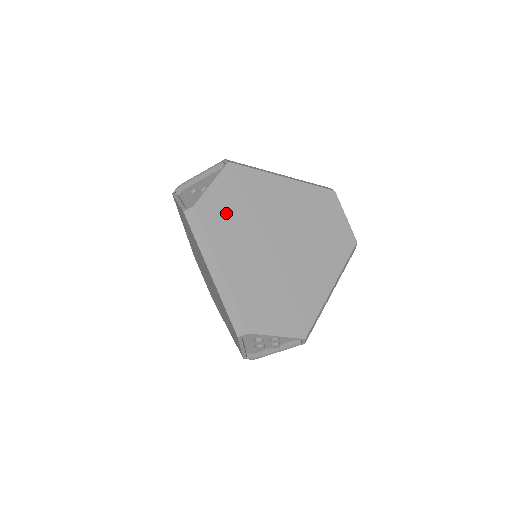
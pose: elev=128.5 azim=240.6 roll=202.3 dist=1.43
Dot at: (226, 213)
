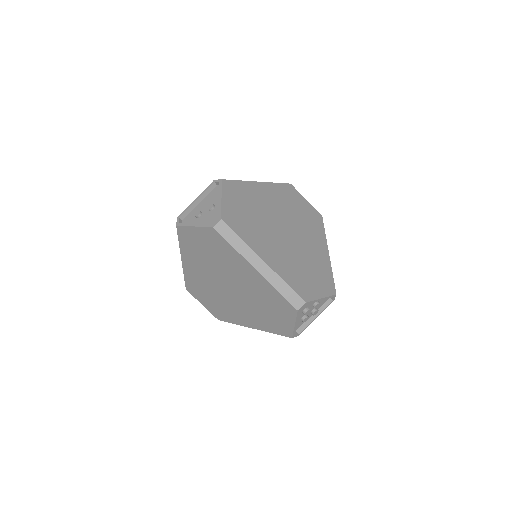
Dot at: (243, 218)
